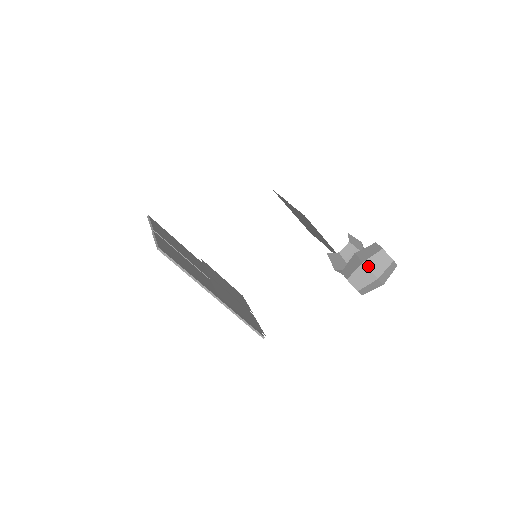
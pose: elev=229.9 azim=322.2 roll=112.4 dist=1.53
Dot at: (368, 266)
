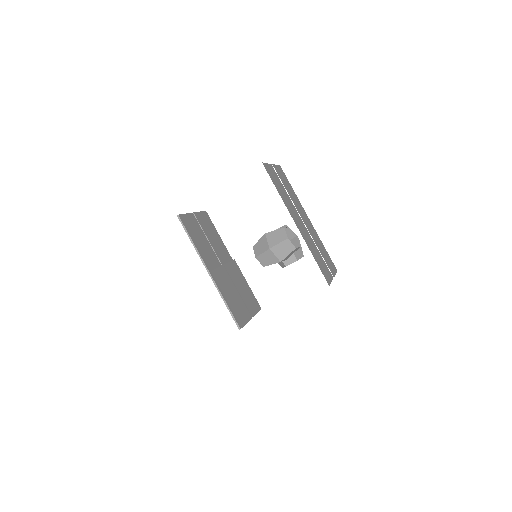
Dot at: (267, 237)
